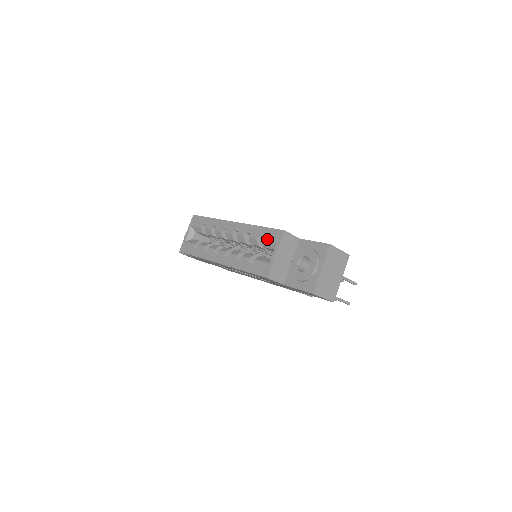
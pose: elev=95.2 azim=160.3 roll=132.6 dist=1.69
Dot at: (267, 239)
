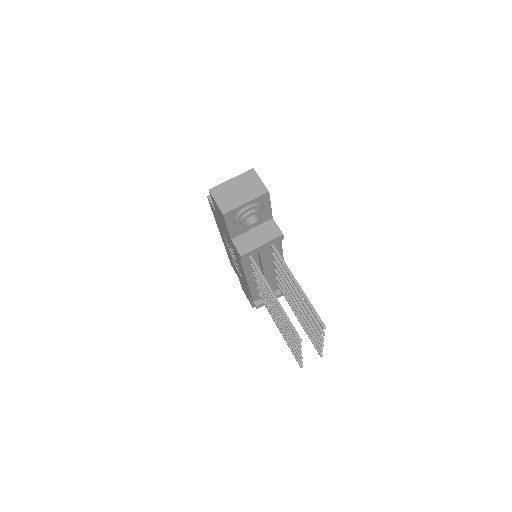
Dot at: occluded
